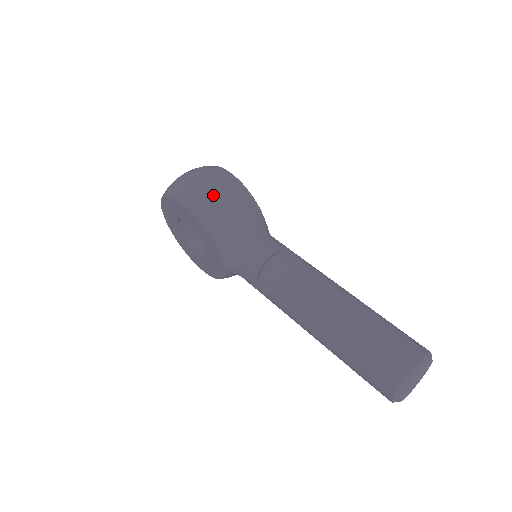
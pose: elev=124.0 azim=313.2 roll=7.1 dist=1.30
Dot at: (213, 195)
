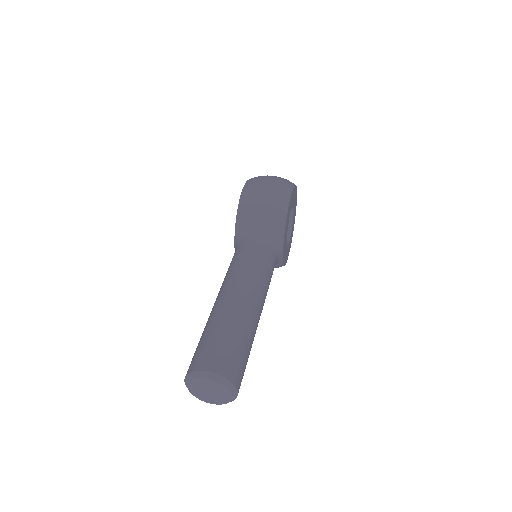
Dot at: (260, 194)
